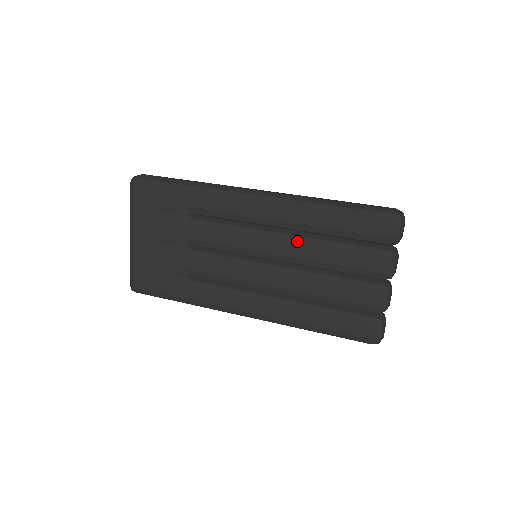
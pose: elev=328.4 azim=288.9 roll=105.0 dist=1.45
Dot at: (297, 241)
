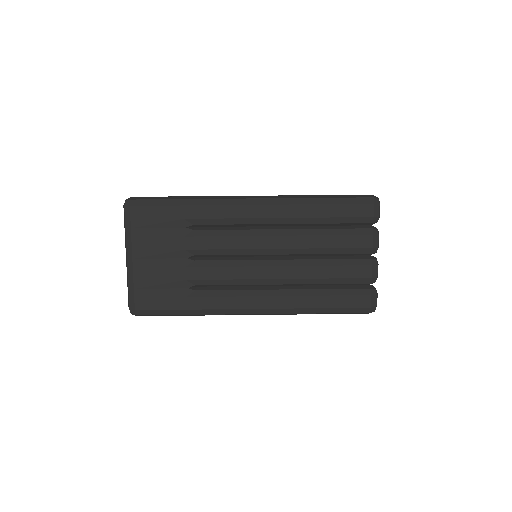
Dot at: (296, 233)
